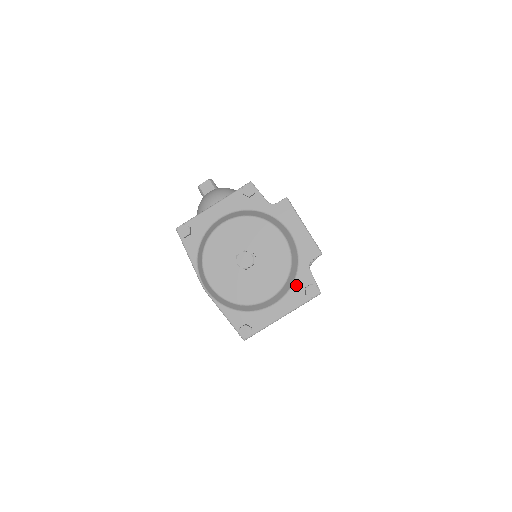
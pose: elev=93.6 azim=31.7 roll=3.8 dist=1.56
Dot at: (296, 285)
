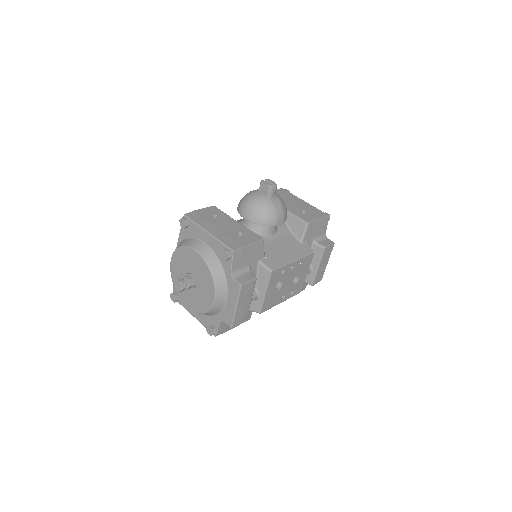
Dot at: (209, 318)
